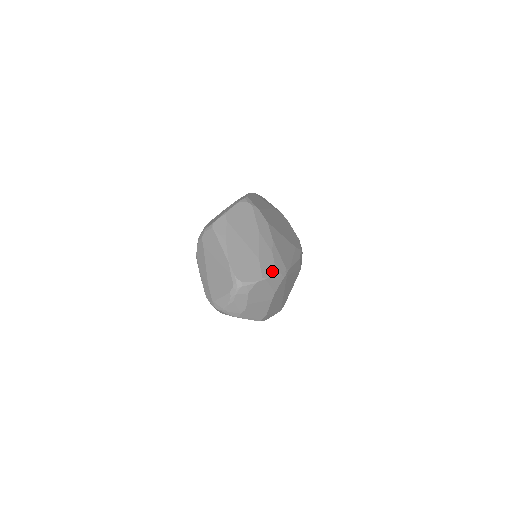
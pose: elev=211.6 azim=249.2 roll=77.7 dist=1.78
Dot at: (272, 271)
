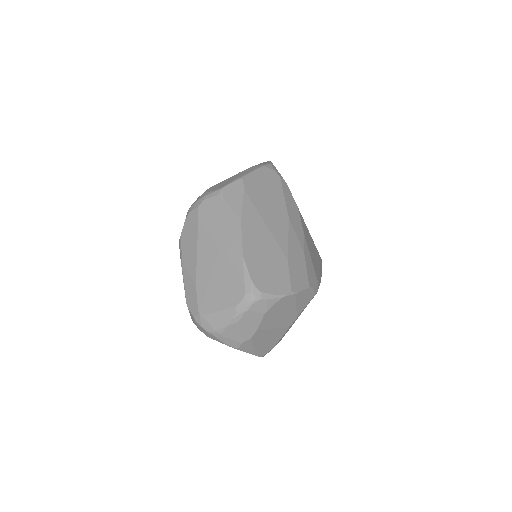
Dot at: (304, 283)
